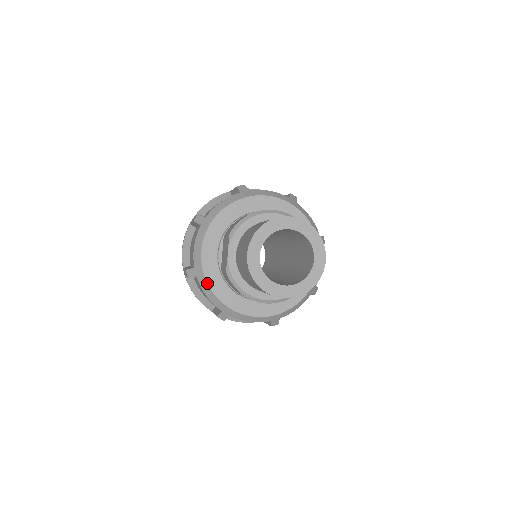
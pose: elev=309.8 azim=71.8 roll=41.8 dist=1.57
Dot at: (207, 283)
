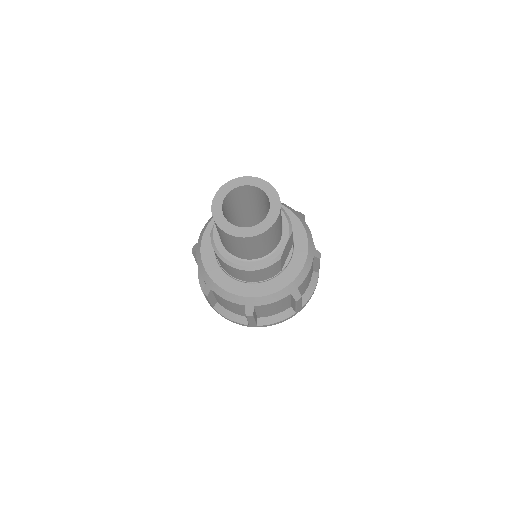
Dot at: (200, 253)
